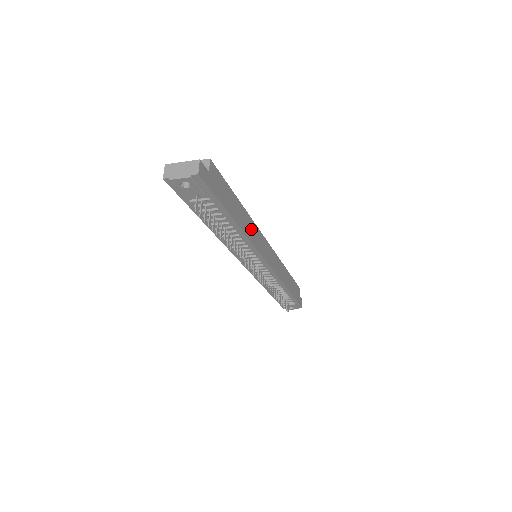
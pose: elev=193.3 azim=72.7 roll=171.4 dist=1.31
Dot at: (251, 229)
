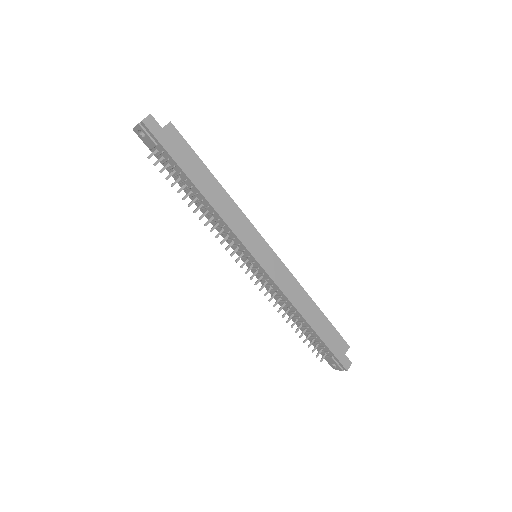
Dot at: (230, 211)
